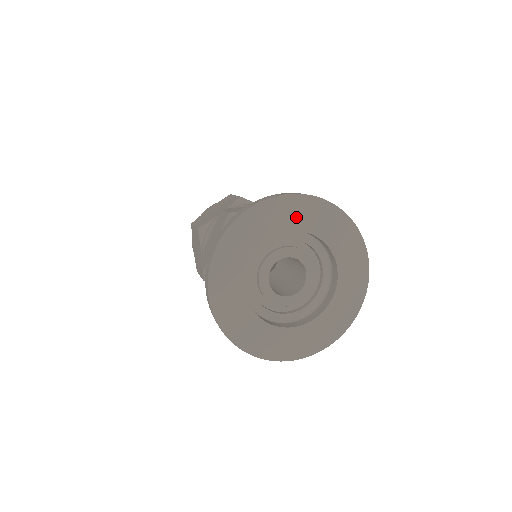
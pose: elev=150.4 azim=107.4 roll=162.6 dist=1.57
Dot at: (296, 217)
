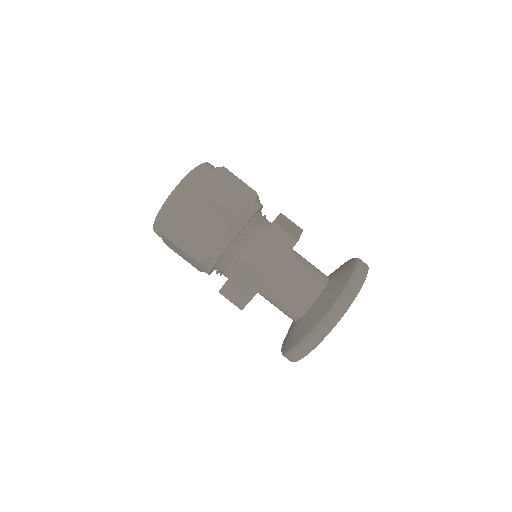
Dot at: occluded
